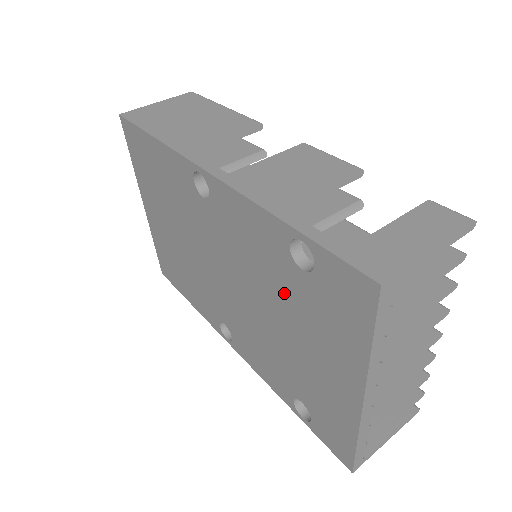
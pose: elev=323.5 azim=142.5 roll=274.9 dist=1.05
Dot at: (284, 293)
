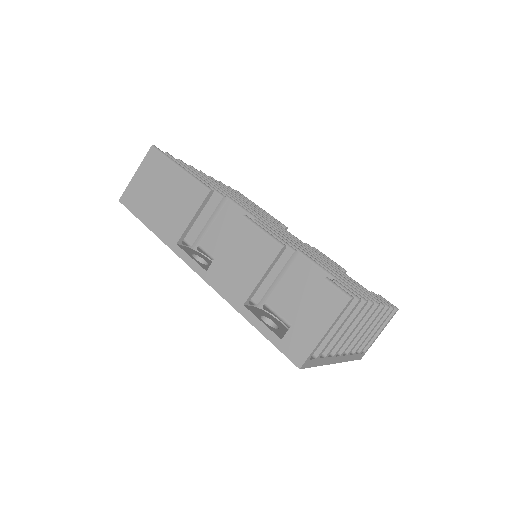
Dot at: occluded
